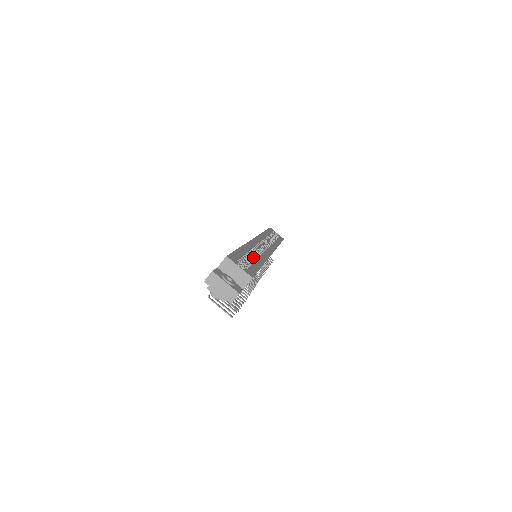
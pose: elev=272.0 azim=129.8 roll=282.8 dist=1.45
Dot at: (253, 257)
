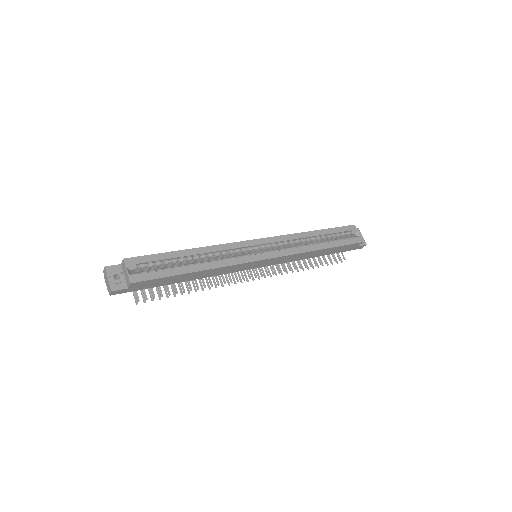
Dot at: occluded
